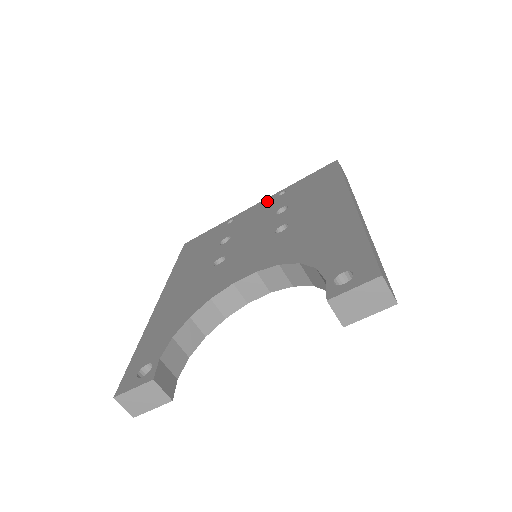
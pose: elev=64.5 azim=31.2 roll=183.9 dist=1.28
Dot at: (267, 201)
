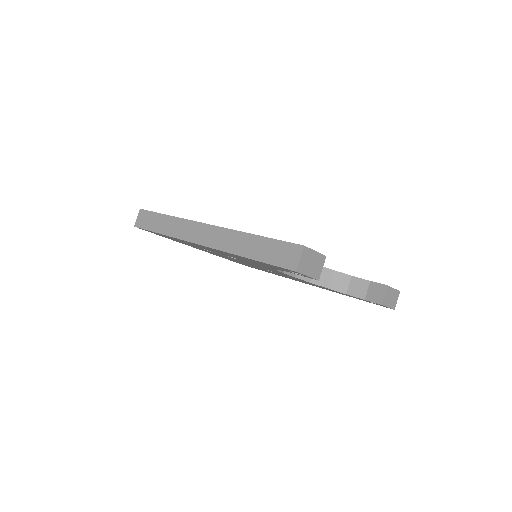
Dot at: occluded
